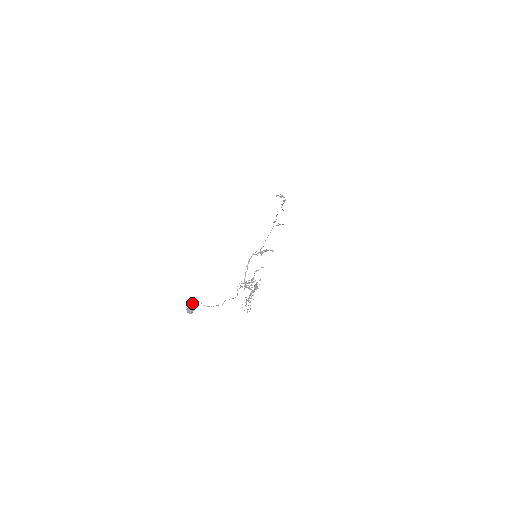
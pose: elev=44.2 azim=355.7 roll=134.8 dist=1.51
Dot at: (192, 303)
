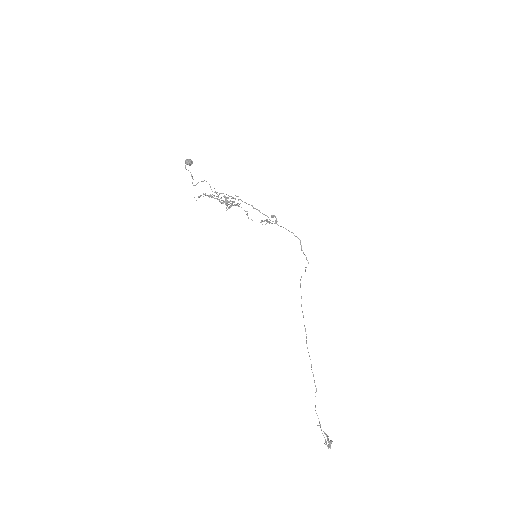
Dot at: occluded
